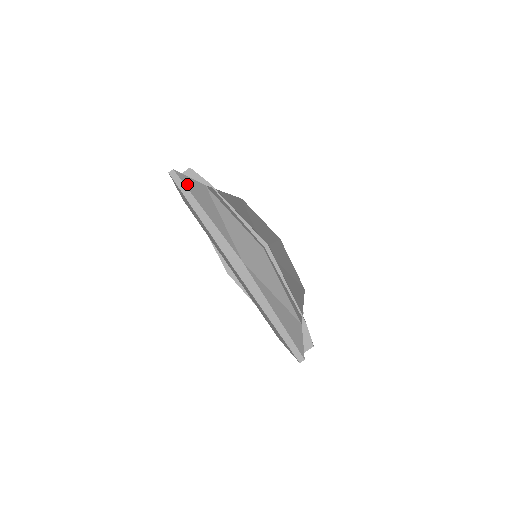
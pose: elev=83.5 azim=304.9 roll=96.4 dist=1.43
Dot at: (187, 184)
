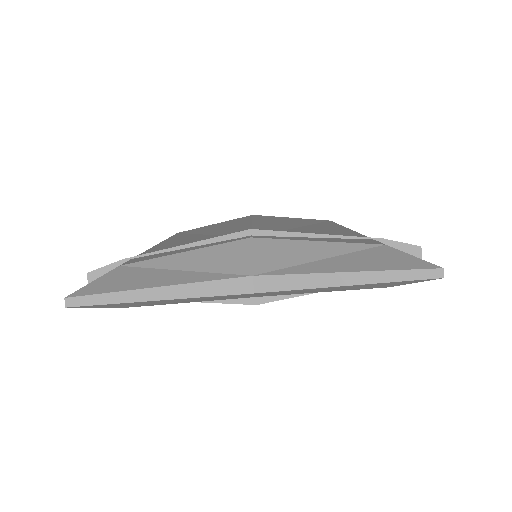
Dot at: (98, 290)
